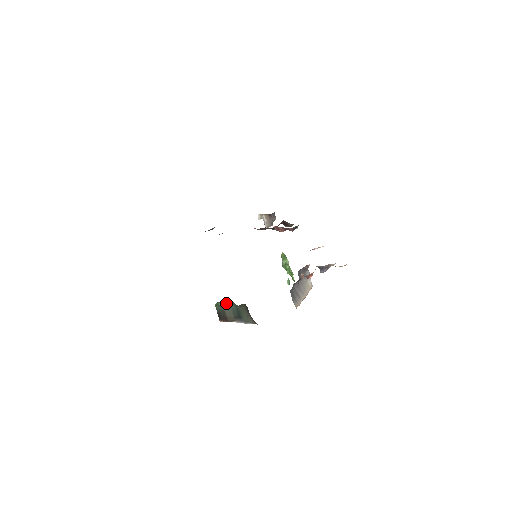
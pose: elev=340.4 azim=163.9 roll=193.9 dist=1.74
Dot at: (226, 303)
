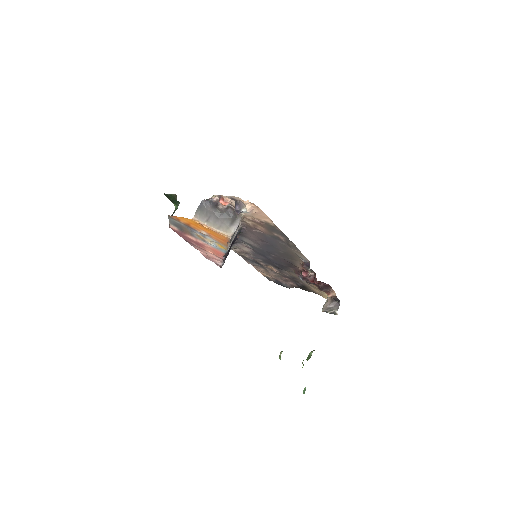
Dot at: occluded
